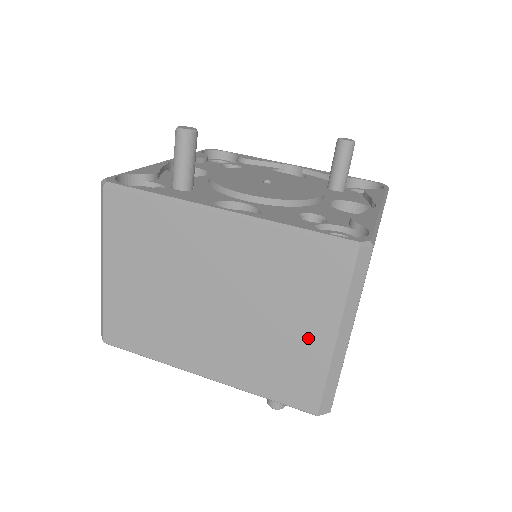
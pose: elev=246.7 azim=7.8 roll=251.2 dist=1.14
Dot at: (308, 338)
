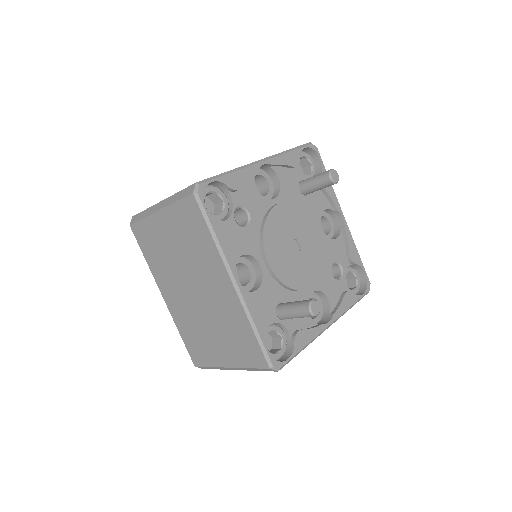
Dot at: occluded
